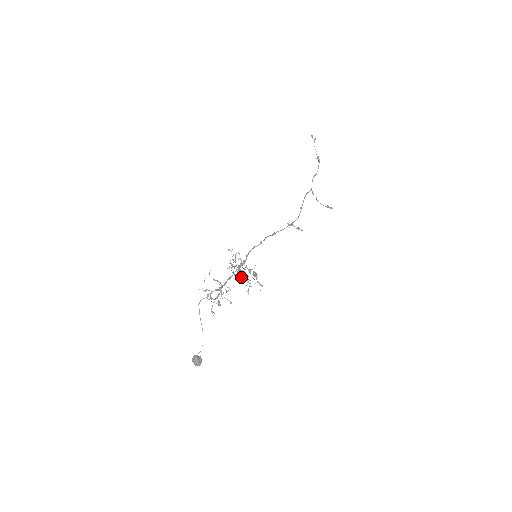
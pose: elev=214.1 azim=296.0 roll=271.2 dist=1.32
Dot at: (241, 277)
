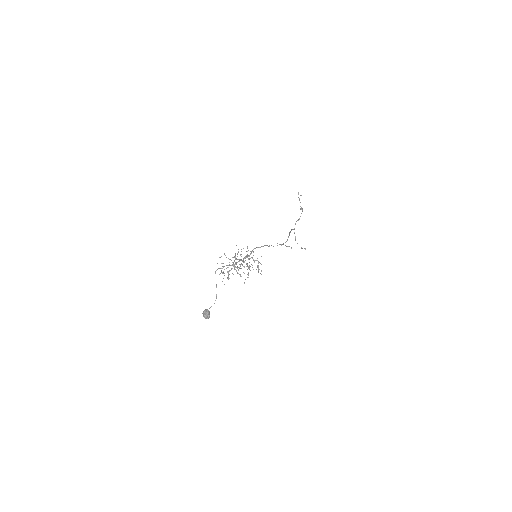
Dot at: occluded
